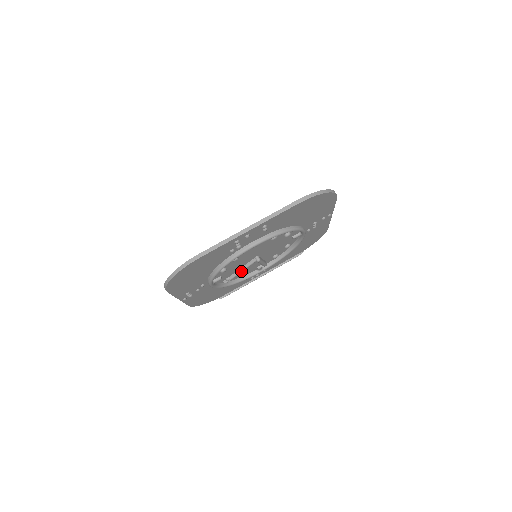
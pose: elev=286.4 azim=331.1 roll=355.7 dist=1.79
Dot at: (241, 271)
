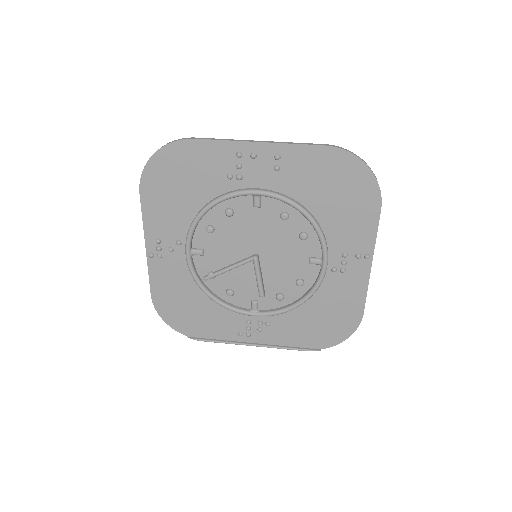
Dot at: (229, 267)
